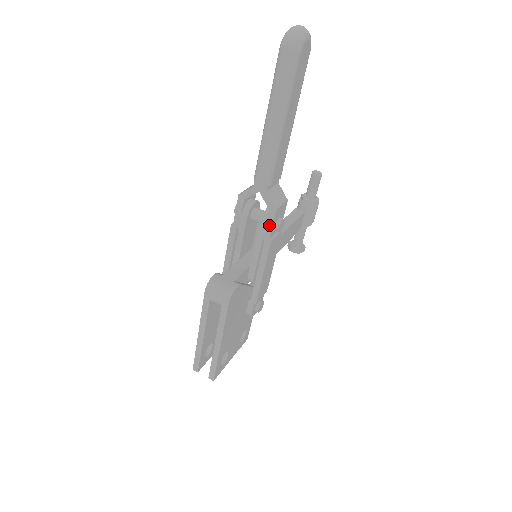
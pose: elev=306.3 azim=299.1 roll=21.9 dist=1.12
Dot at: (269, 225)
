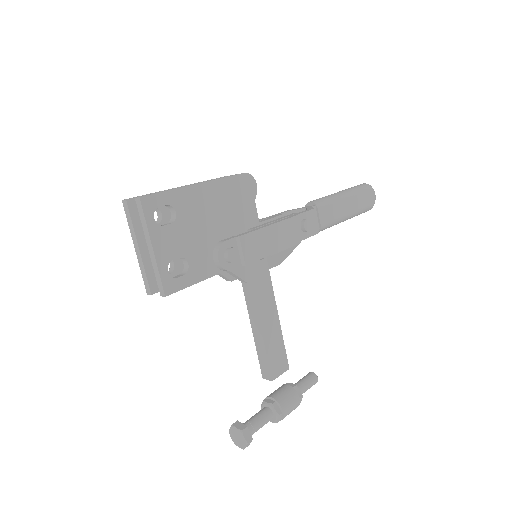
Dot at: (301, 212)
